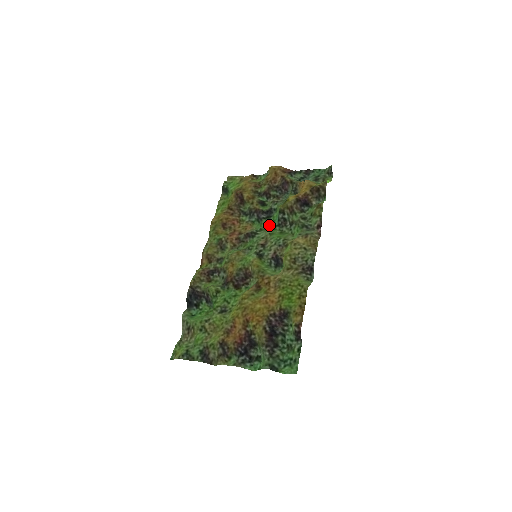
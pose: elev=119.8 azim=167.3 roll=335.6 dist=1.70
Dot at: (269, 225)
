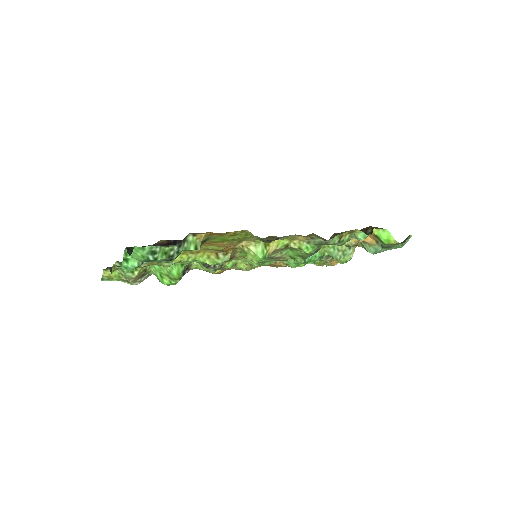
Dot at: (303, 263)
